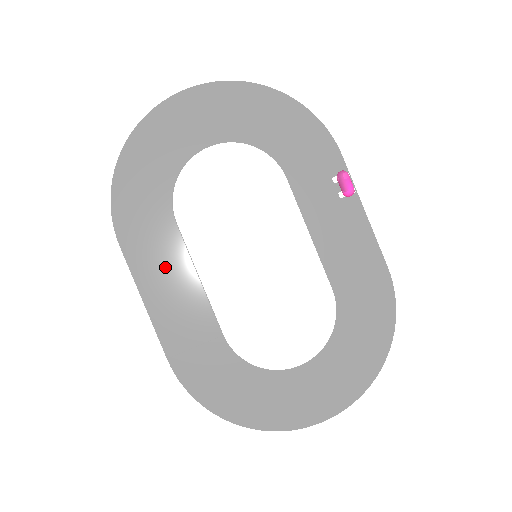
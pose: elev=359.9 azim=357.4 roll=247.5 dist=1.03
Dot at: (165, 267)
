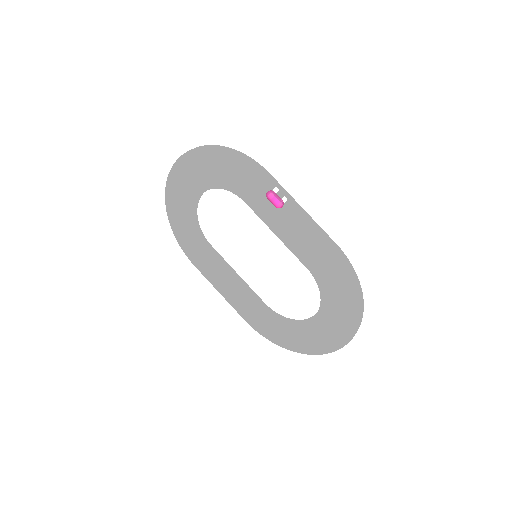
Dot at: (218, 273)
